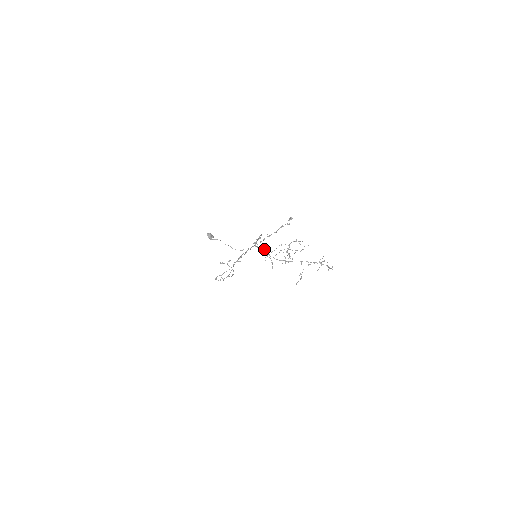
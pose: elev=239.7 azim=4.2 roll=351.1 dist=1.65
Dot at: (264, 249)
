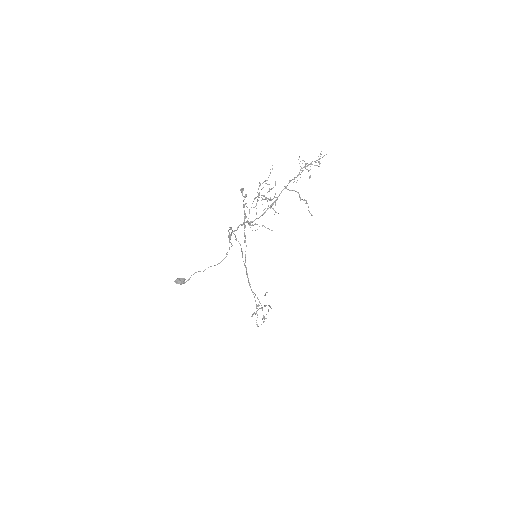
Dot at: occluded
